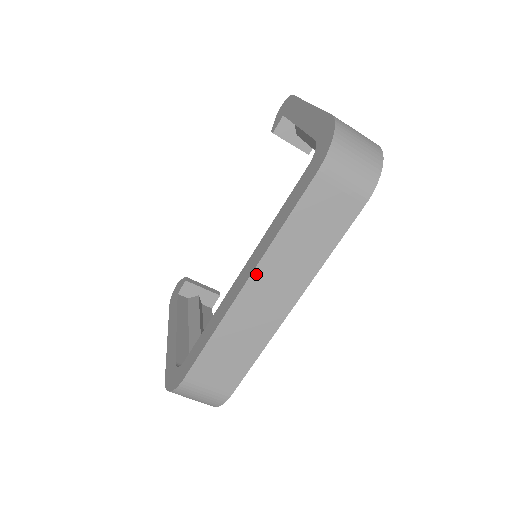
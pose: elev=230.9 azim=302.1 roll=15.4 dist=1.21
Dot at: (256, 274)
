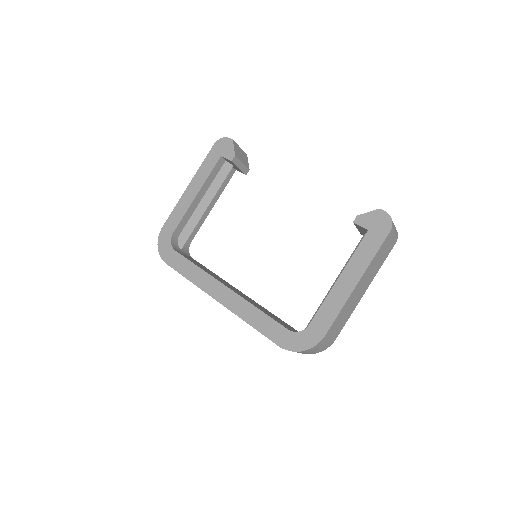
Dot at: (226, 307)
